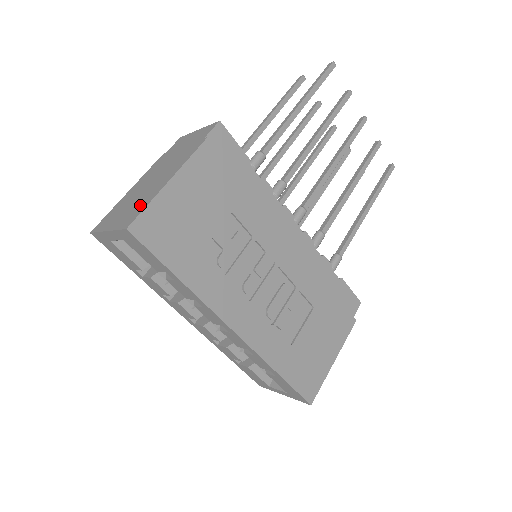
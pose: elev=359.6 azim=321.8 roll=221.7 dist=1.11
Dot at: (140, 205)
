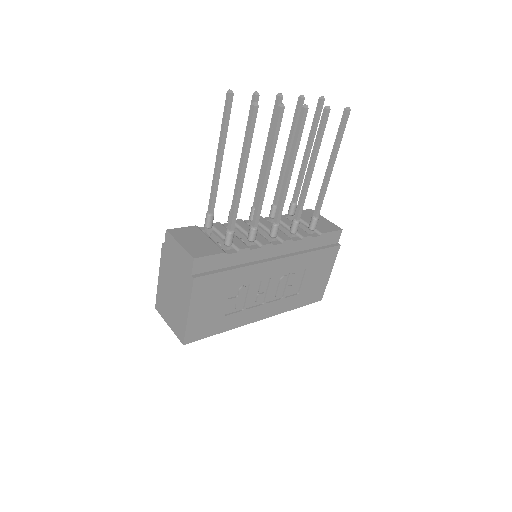
Dot at: (180, 323)
